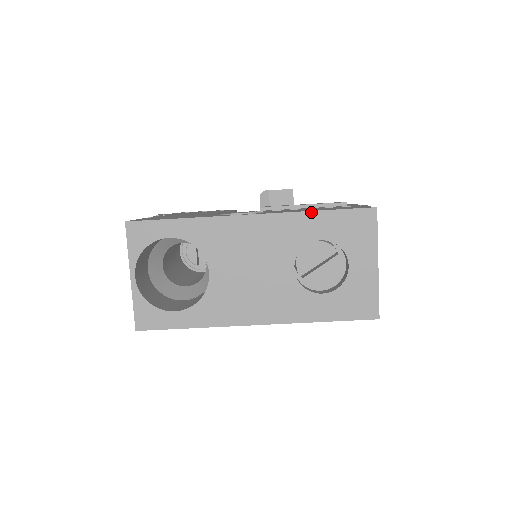
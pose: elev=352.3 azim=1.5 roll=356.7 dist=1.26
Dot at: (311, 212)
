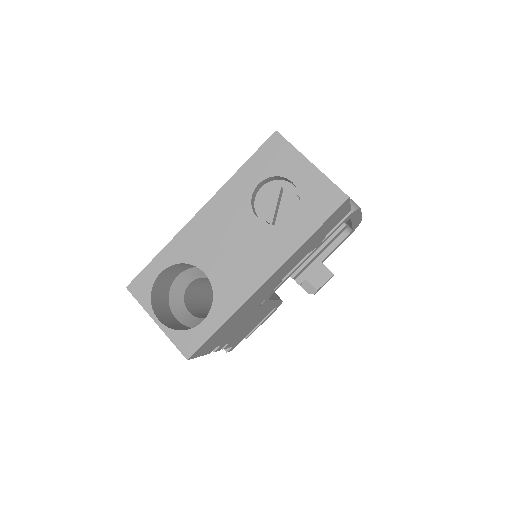
Dot at: (236, 173)
